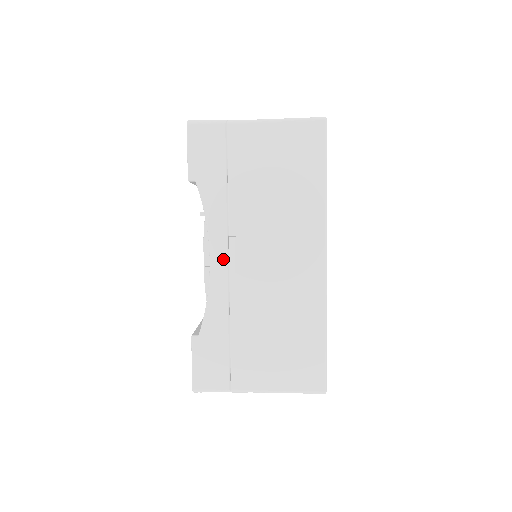
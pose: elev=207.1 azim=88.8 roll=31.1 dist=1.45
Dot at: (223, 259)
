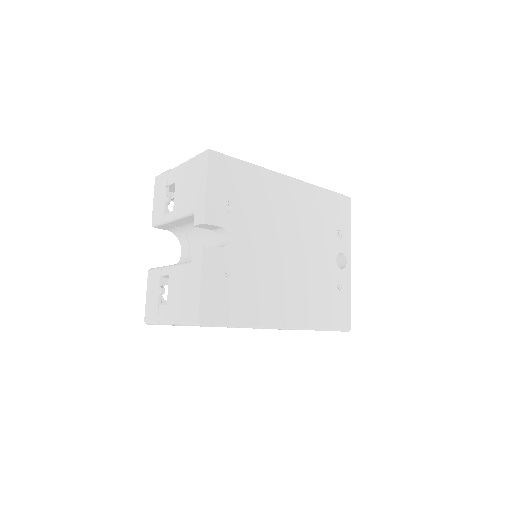
Dot at: occluded
